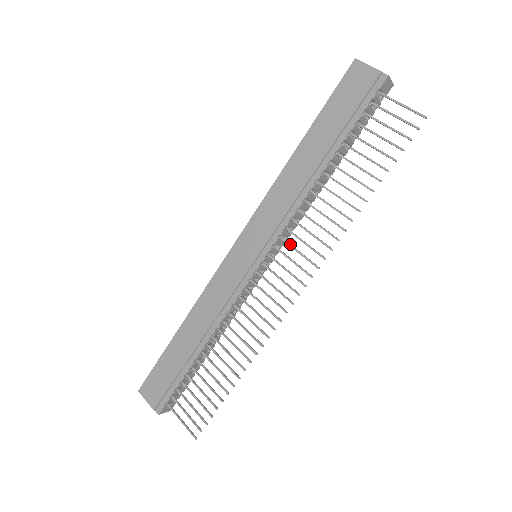
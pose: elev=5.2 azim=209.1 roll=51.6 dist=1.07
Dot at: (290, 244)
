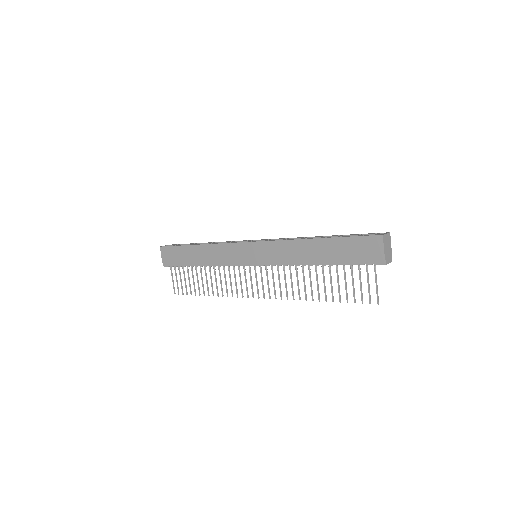
Dot at: (273, 274)
